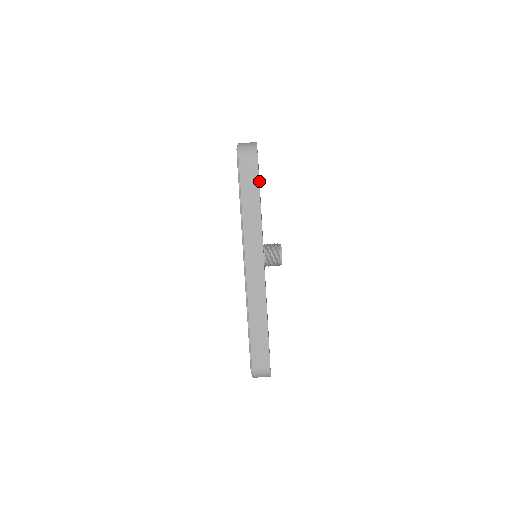
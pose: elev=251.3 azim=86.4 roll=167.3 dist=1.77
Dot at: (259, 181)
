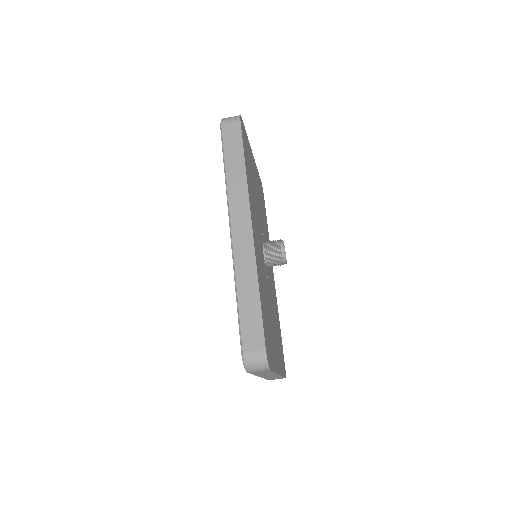
Dot at: (261, 196)
